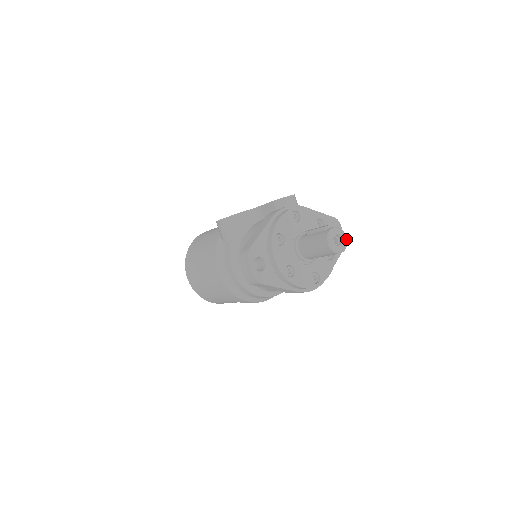
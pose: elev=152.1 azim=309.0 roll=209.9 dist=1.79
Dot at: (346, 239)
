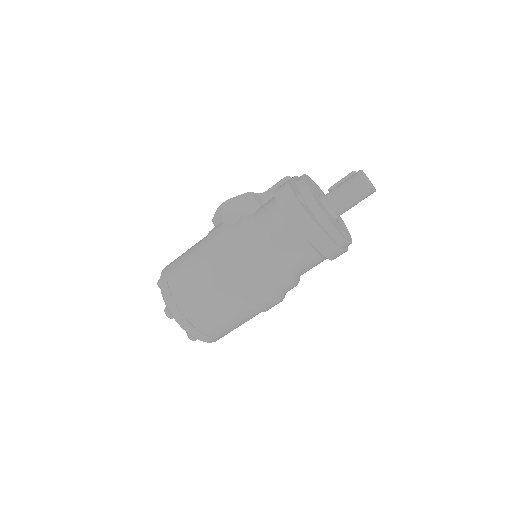
Dot at: occluded
